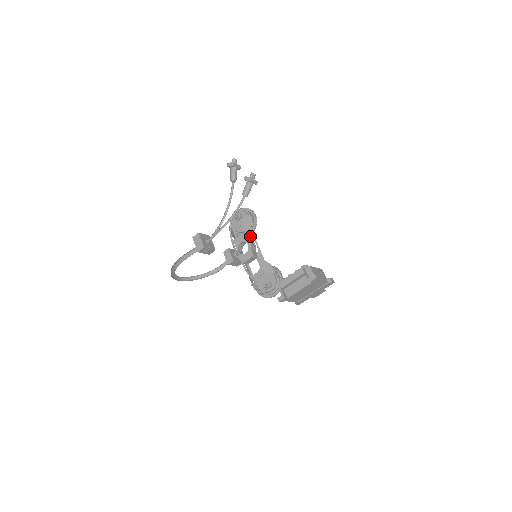
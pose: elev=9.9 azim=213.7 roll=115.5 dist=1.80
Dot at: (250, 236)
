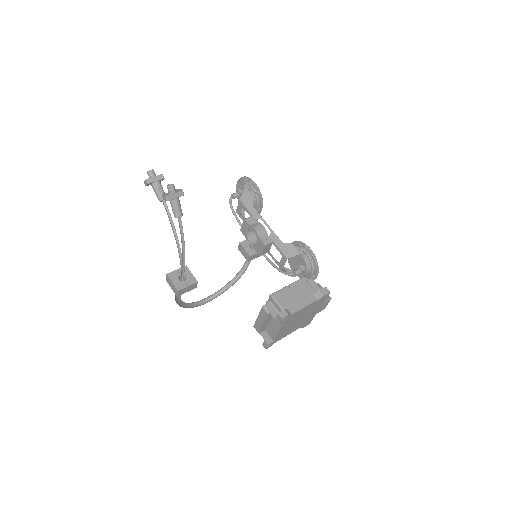
Dot at: (255, 217)
